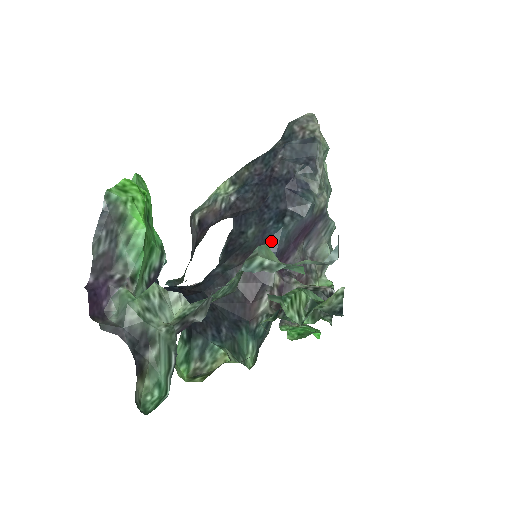
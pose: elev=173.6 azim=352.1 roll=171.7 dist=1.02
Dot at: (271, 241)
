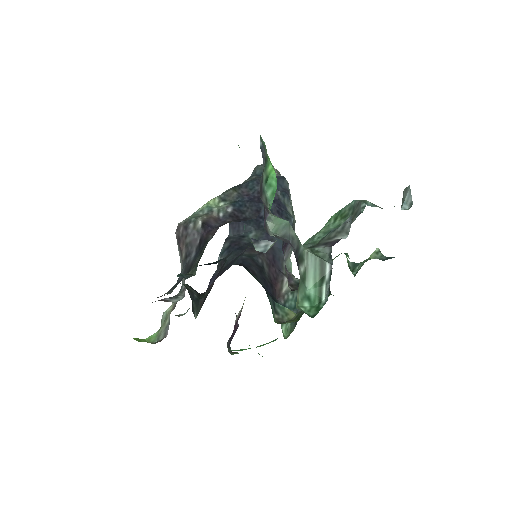
Dot at: (277, 240)
